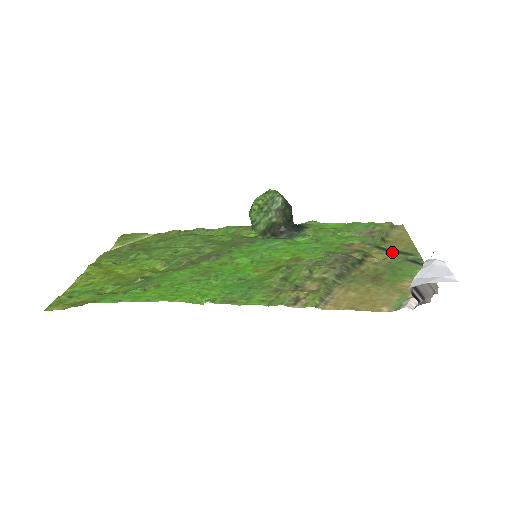
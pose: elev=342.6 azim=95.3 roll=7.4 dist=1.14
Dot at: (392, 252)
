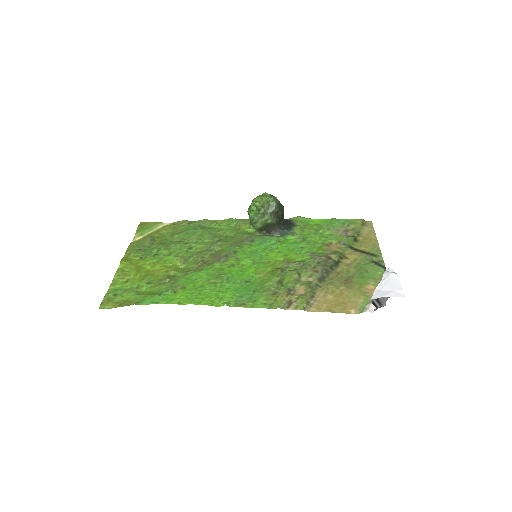
Dot at: (361, 253)
